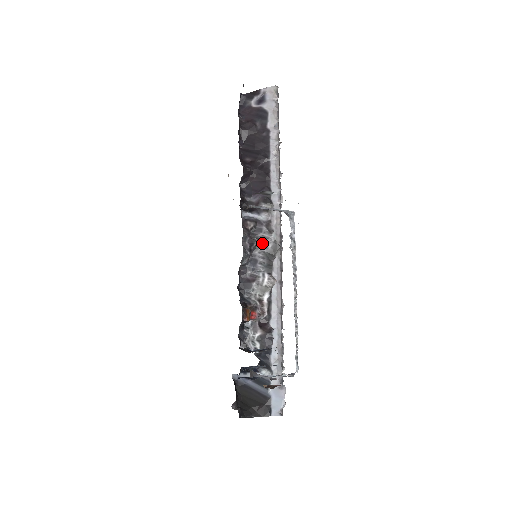
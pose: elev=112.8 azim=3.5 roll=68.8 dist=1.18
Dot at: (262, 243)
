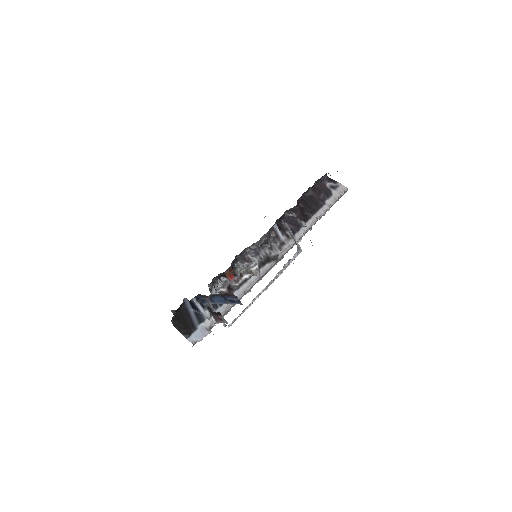
Dot at: (271, 249)
